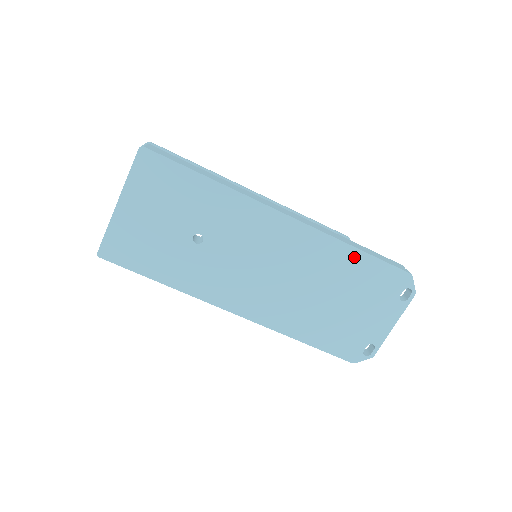
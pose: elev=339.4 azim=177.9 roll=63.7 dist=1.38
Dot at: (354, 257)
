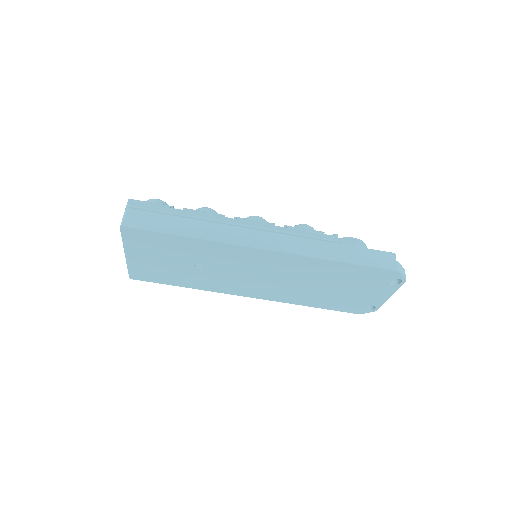
Dot at: (338, 266)
